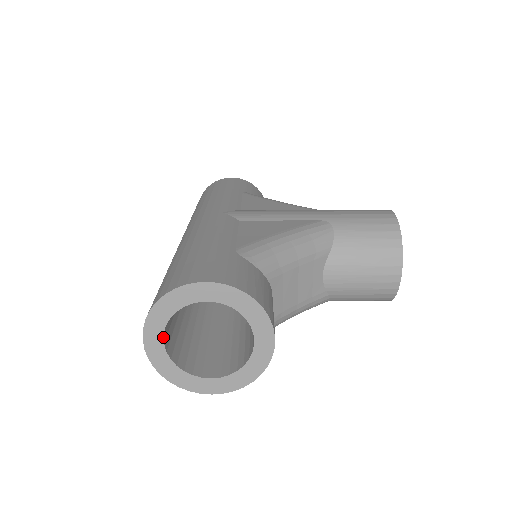
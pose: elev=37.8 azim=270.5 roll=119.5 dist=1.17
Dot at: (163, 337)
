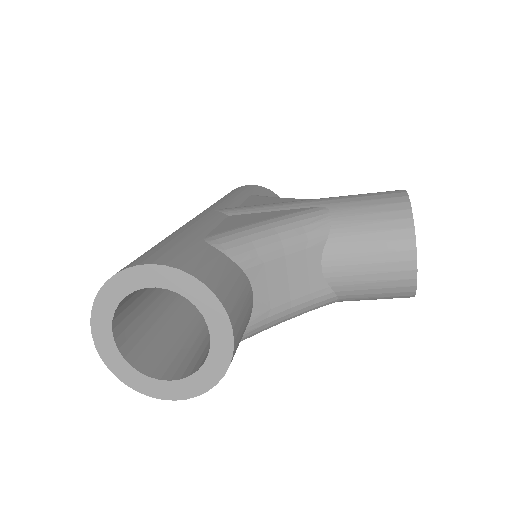
Dot at: (112, 332)
